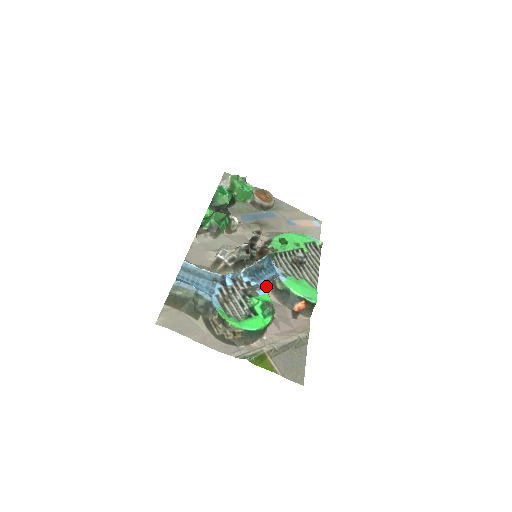
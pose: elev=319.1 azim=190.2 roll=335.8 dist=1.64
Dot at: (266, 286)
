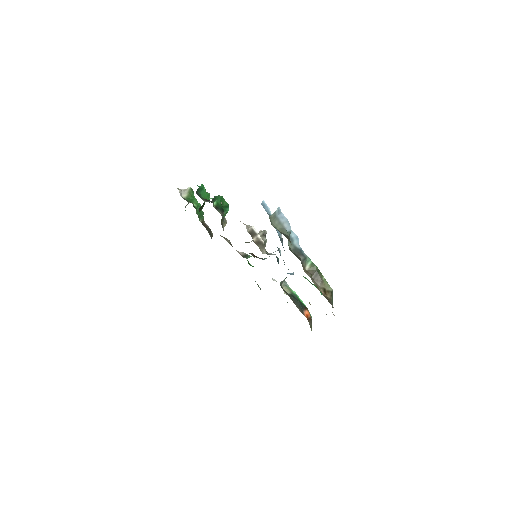
Dot at: (280, 283)
